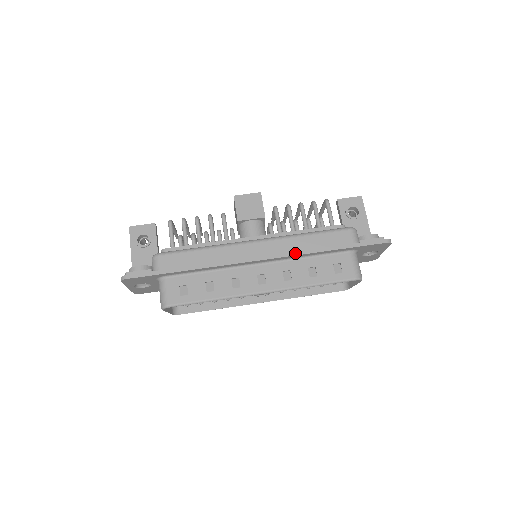
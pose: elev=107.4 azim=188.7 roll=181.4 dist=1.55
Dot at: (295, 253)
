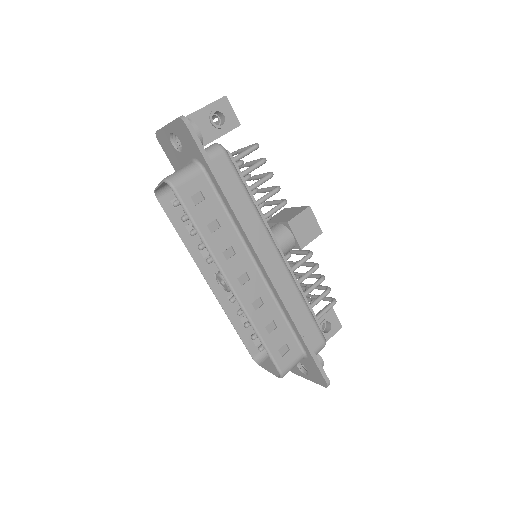
Dot at: (285, 301)
